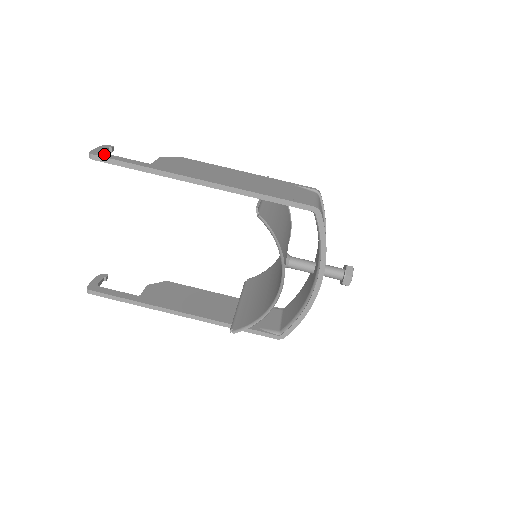
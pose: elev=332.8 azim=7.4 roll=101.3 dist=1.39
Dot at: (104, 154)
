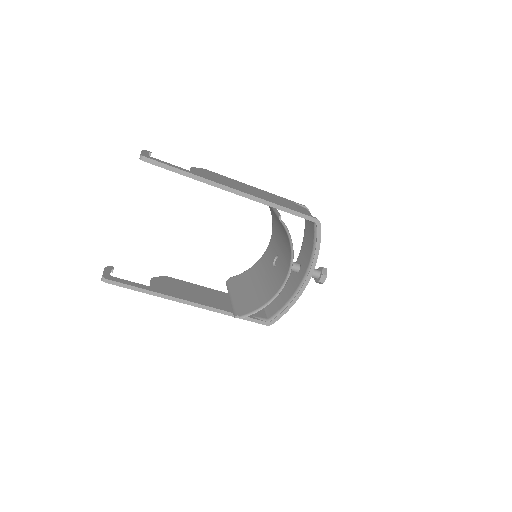
Dot at: (153, 158)
